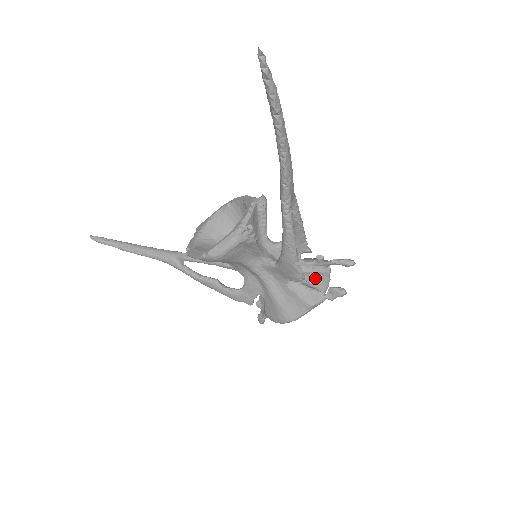
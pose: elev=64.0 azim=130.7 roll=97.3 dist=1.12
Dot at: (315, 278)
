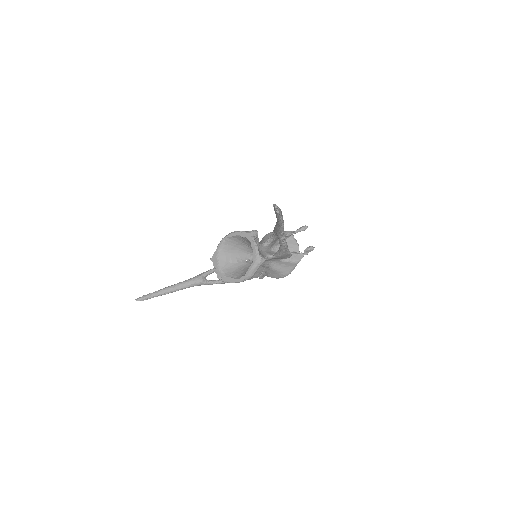
Dot at: (290, 246)
